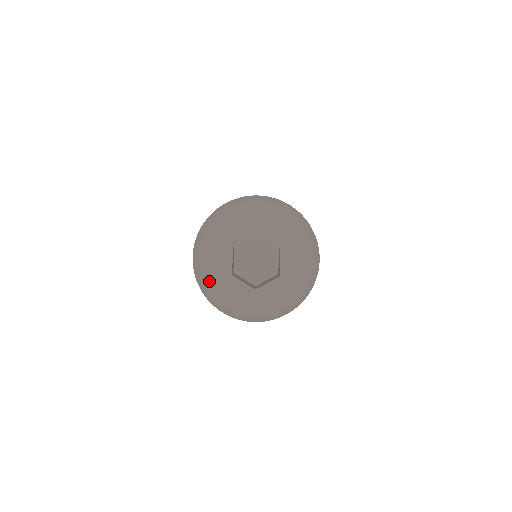
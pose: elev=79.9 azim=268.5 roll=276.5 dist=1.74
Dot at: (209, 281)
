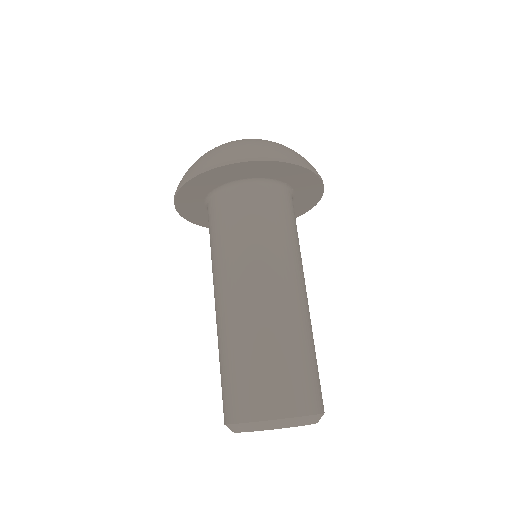
Dot at: occluded
